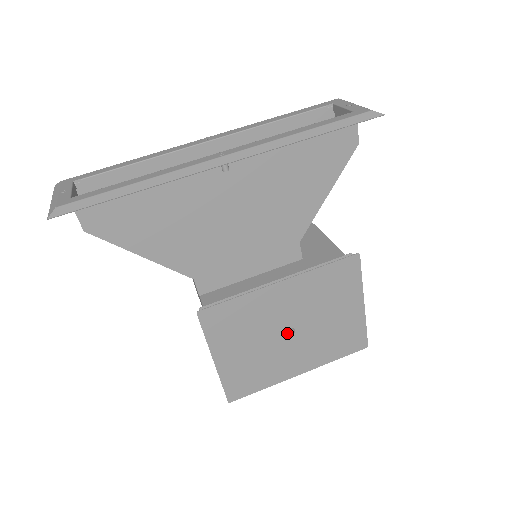
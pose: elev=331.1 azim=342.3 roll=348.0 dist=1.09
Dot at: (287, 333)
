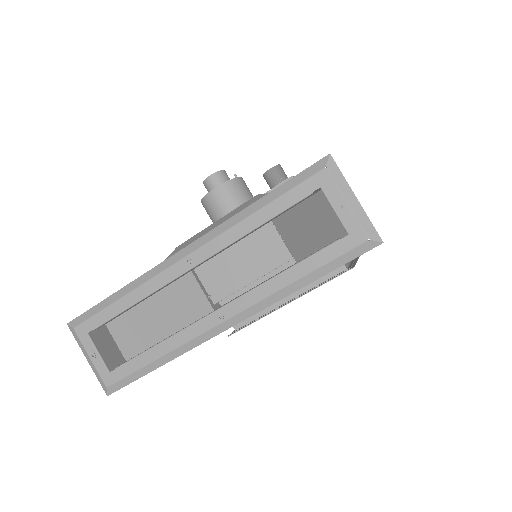
Dot at: occluded
